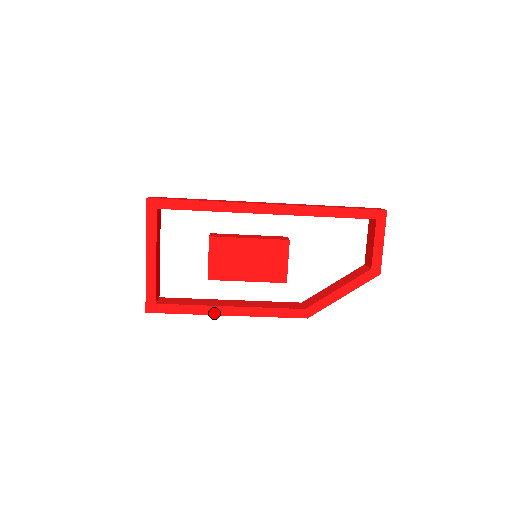
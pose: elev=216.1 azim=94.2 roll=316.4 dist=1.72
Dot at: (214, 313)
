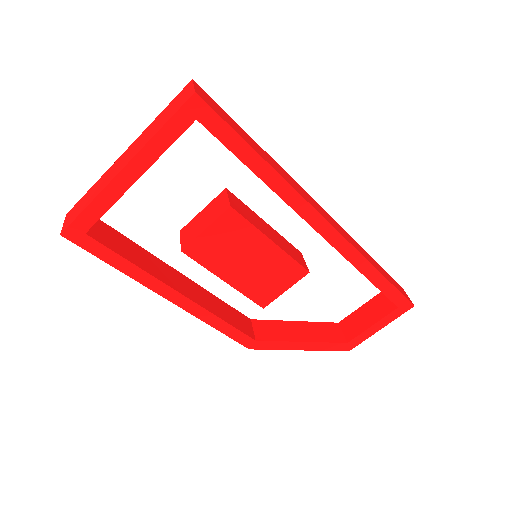
Dot at: (155, 289)
